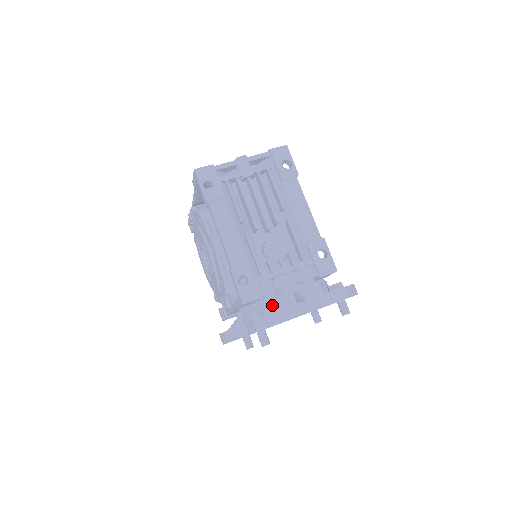
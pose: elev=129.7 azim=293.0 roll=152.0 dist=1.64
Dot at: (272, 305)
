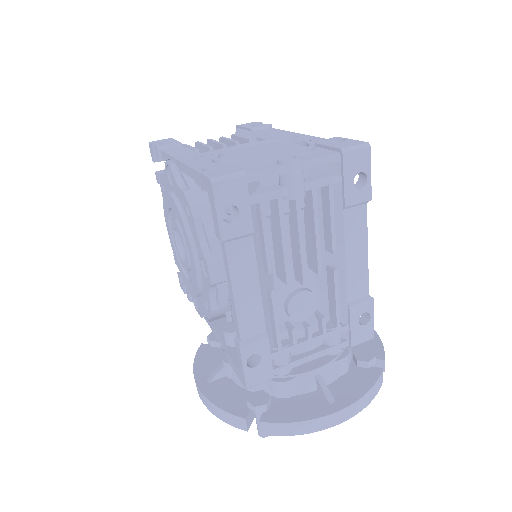
Dot at: (284, 390)
